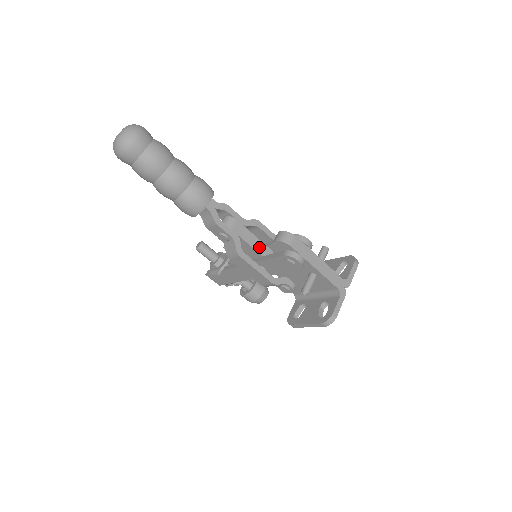
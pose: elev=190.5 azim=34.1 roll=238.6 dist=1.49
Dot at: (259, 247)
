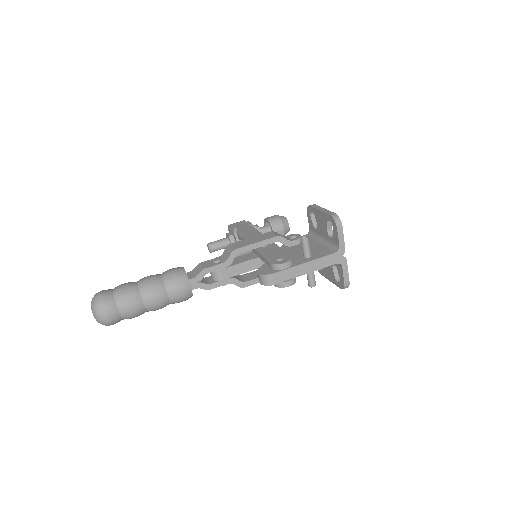
Dot at: (253, 265)
